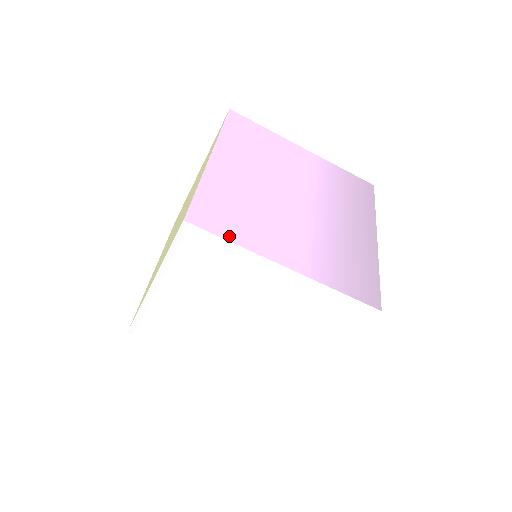
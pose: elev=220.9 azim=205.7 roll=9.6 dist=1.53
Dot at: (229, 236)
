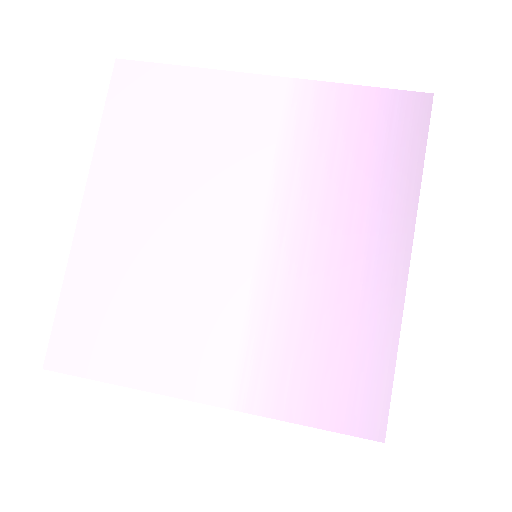
Dot at: (109, 373)
